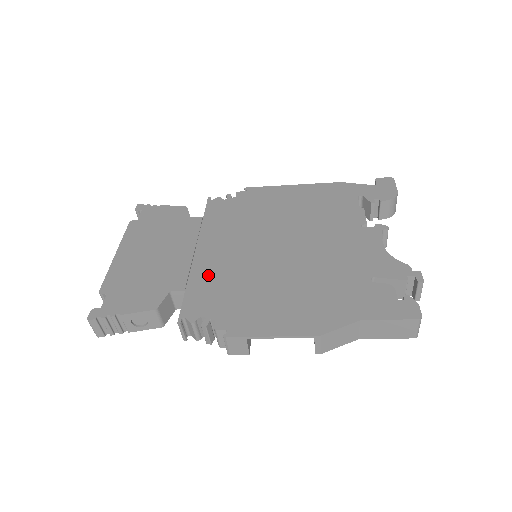
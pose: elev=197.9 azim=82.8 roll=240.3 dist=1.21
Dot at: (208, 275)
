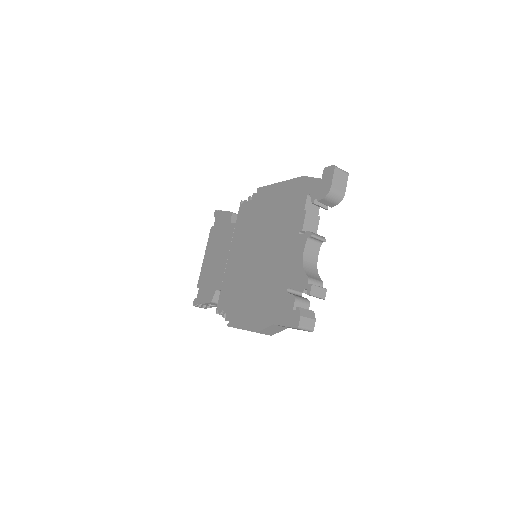
Dot at: (229, 278)
